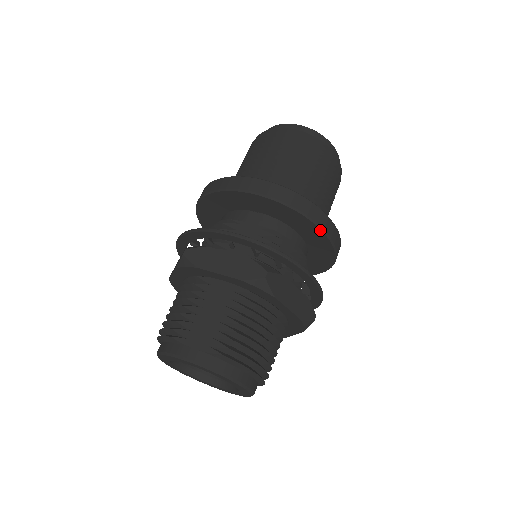
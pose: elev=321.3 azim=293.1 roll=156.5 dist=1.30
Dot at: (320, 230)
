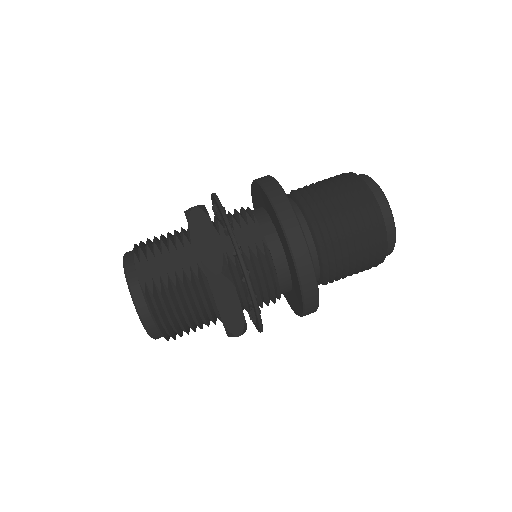
Dot at: (299, 282)
